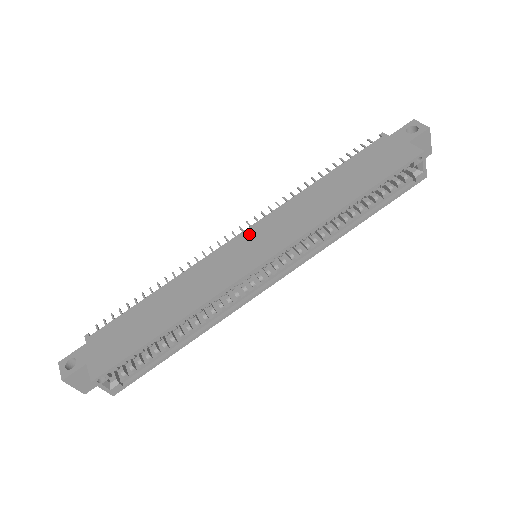
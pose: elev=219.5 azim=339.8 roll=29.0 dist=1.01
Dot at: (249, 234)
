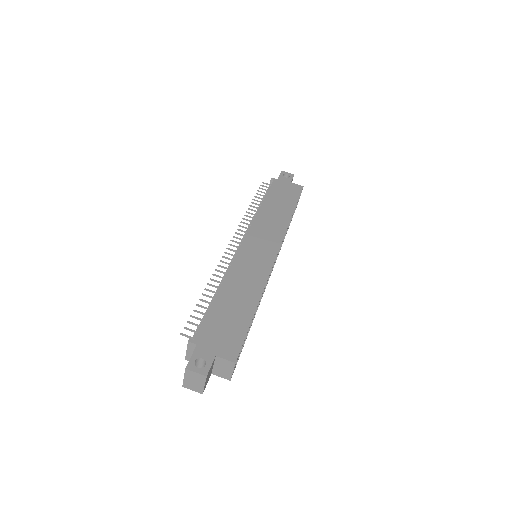
Dot at: (250, 241)
